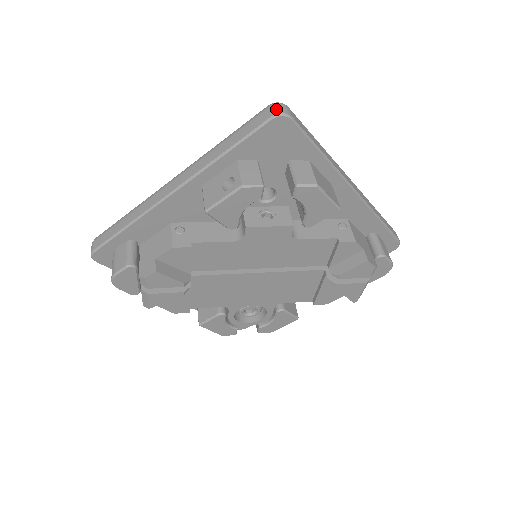
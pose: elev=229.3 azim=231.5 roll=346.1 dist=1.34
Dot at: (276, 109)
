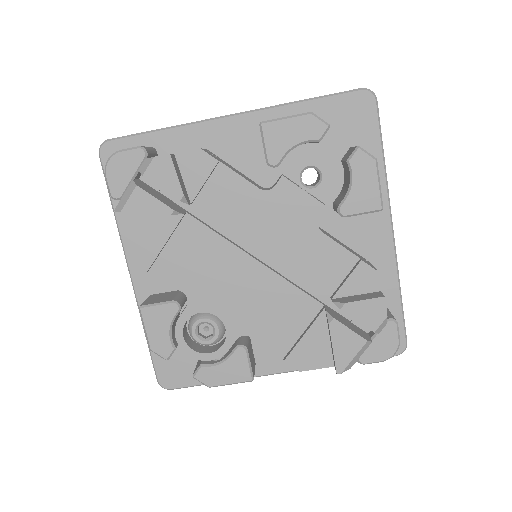
Dot at: (366, 89)
